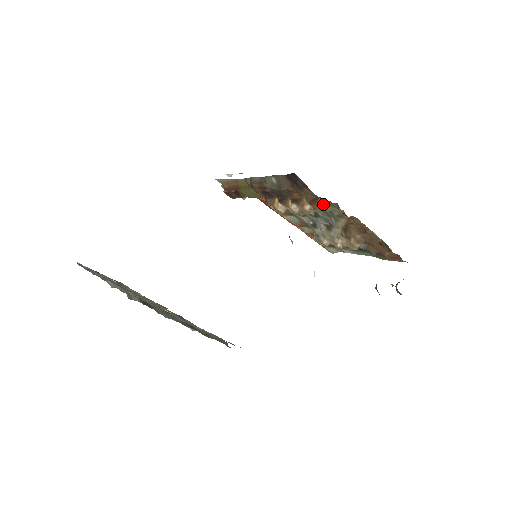
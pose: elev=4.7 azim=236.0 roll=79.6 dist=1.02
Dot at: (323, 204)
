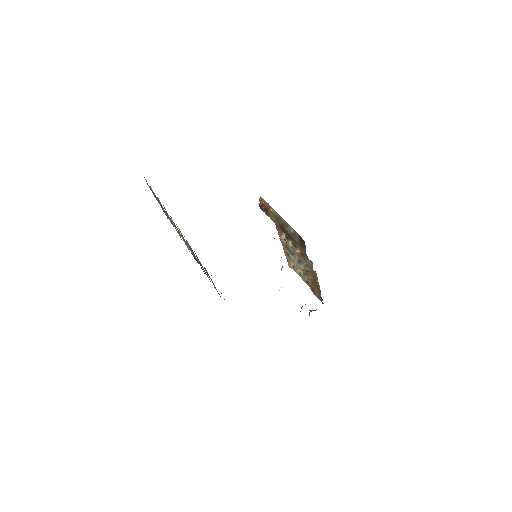
Dot at: occluded
